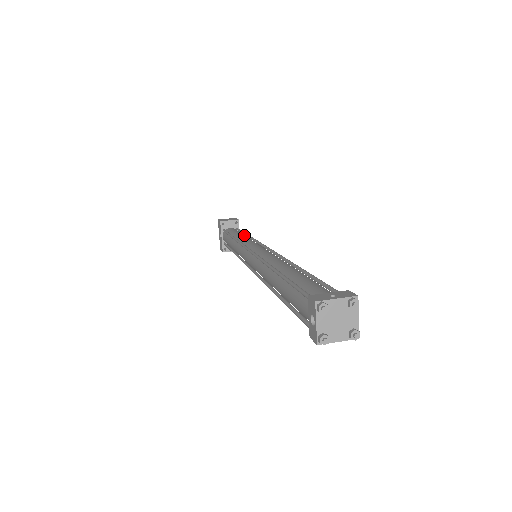
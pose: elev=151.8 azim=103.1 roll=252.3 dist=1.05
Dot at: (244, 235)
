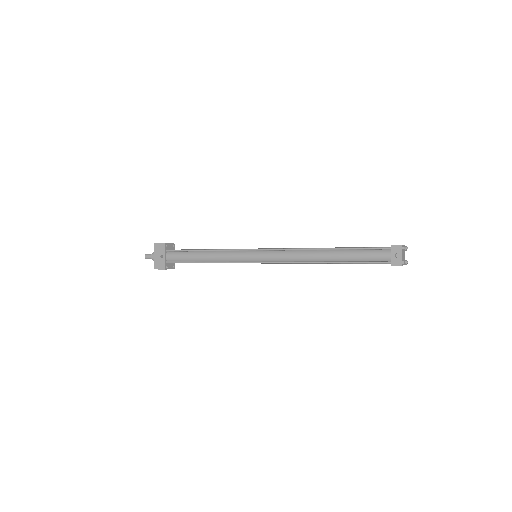
Dot at: occluded
